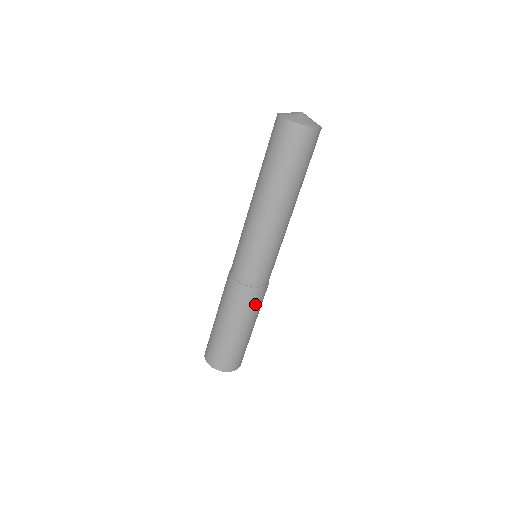
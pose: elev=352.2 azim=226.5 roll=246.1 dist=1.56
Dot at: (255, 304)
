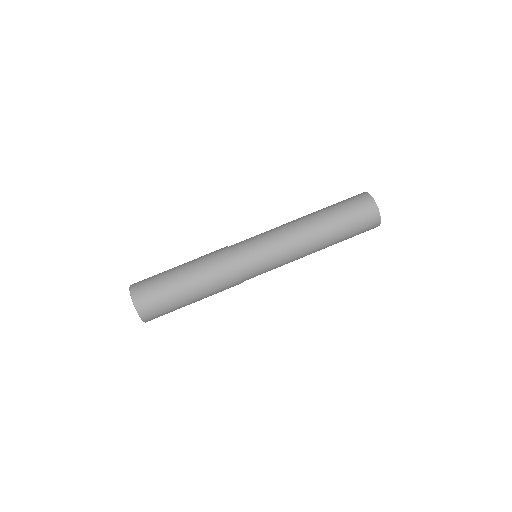
Dot at: (222, 282)
